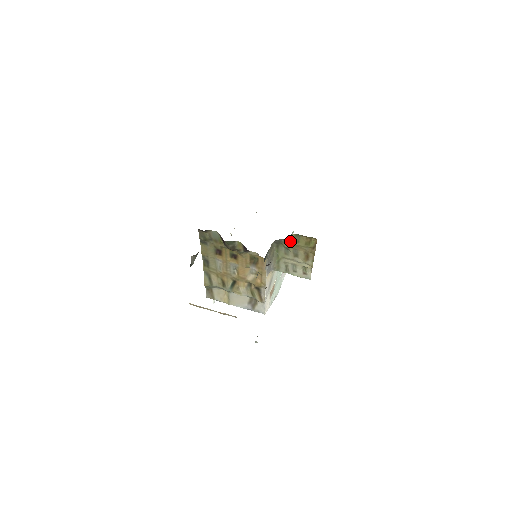
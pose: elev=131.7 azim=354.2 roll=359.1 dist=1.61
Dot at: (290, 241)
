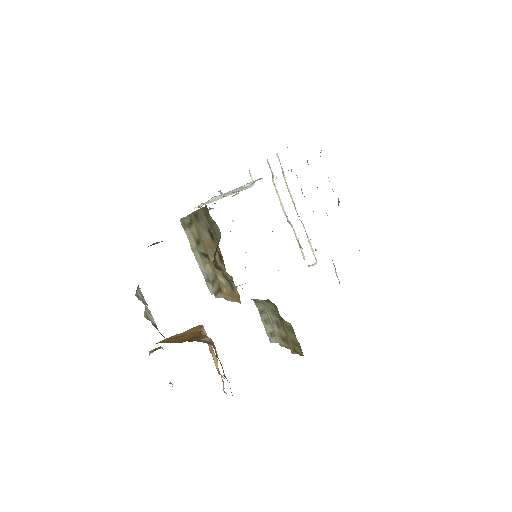
Dot at: (283, 320)
